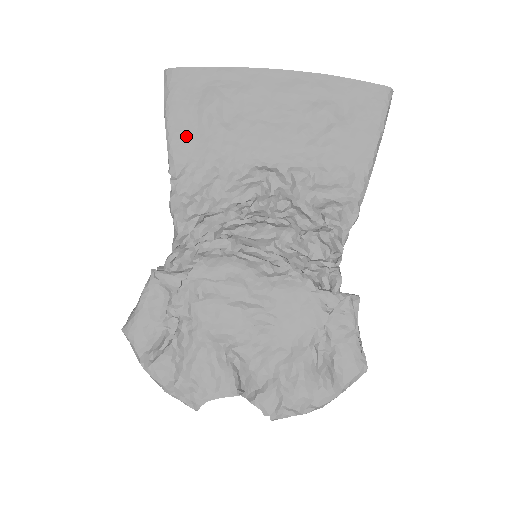
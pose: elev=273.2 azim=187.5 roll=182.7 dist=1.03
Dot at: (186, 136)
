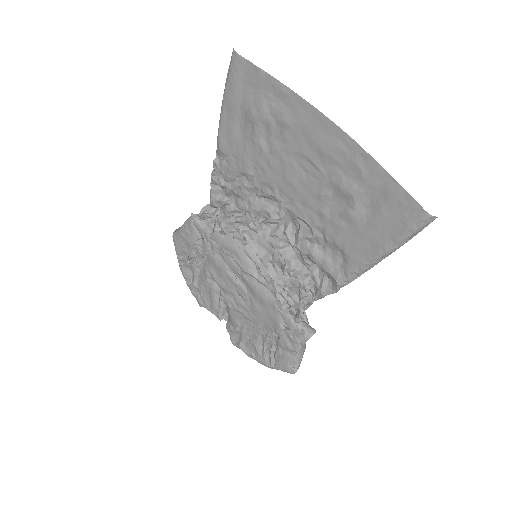
Dot at: (232, 132)
